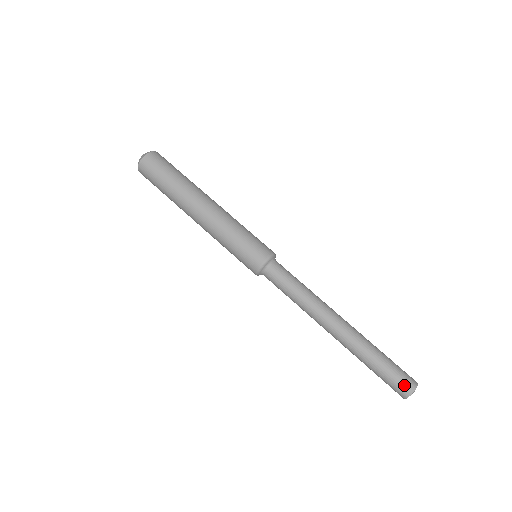
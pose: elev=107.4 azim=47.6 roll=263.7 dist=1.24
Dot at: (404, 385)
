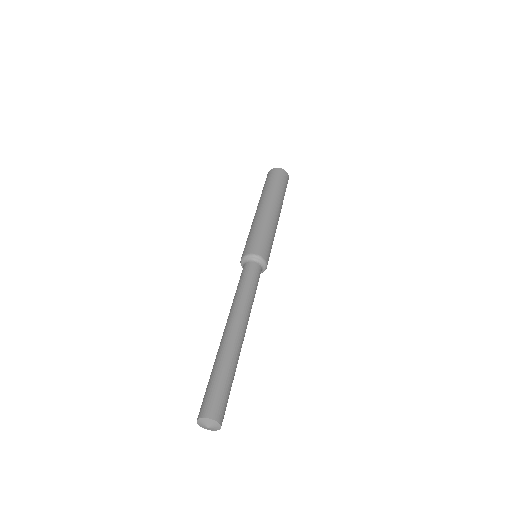
Dot at: (210, 406)
